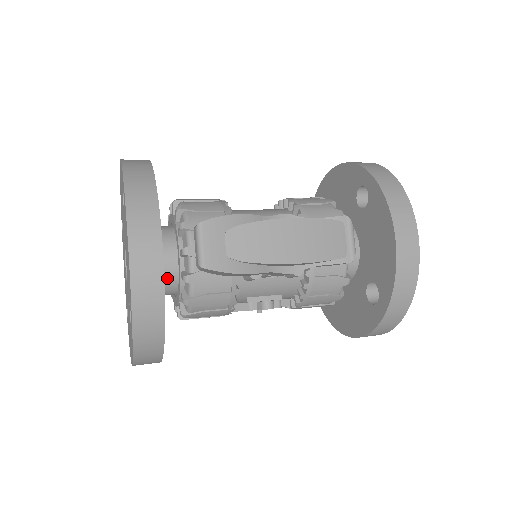
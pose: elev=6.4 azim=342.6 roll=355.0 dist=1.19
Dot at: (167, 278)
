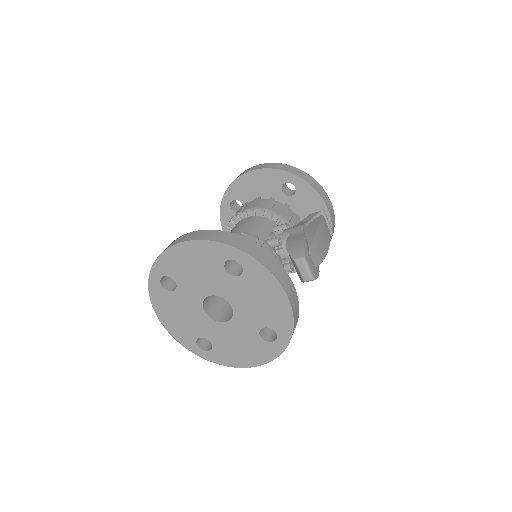
Dot at: occluded
